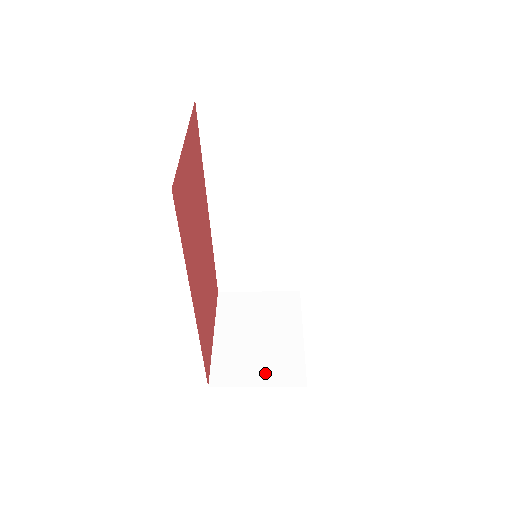
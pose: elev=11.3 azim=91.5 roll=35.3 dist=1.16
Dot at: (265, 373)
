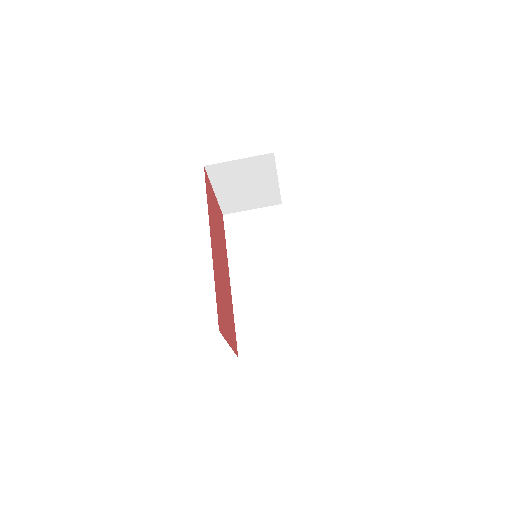
Dot at: occluded
